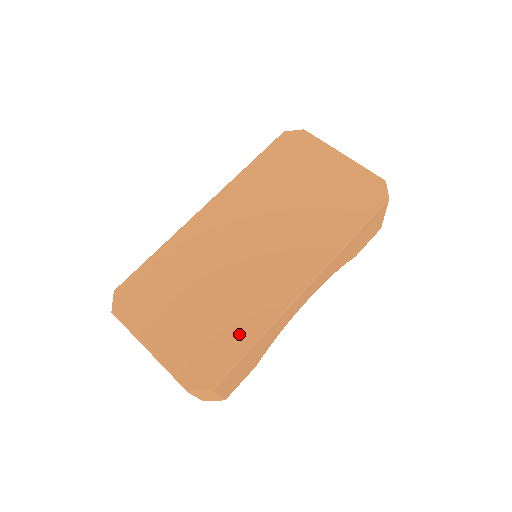
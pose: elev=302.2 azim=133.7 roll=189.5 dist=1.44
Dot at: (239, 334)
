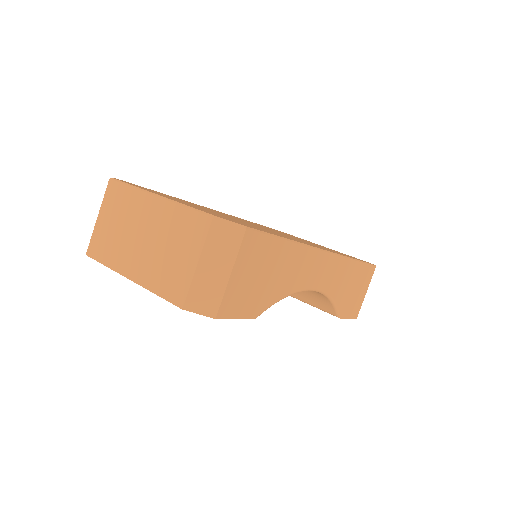
Dot at: occluded
